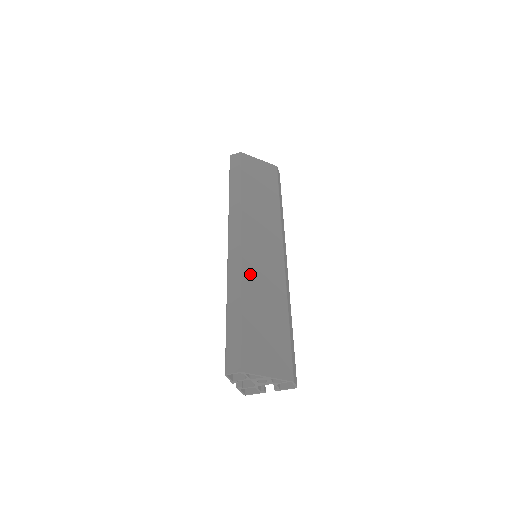
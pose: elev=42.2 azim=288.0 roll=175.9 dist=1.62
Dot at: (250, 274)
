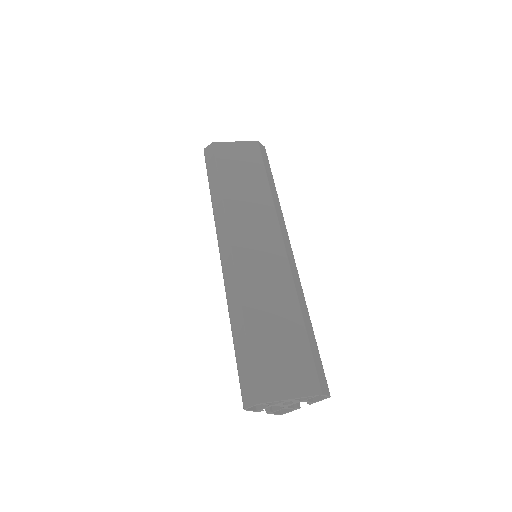
Dot at: (248, 284)
